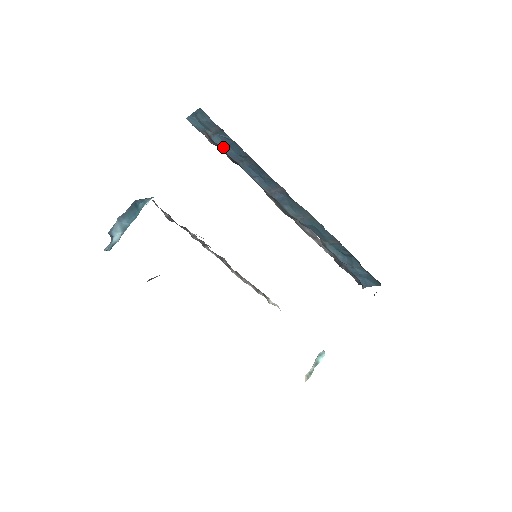
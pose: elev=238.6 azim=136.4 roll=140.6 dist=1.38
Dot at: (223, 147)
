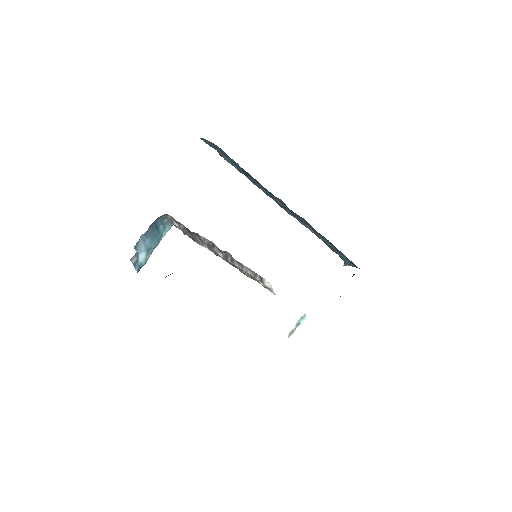
Dot at: (233, 165)
